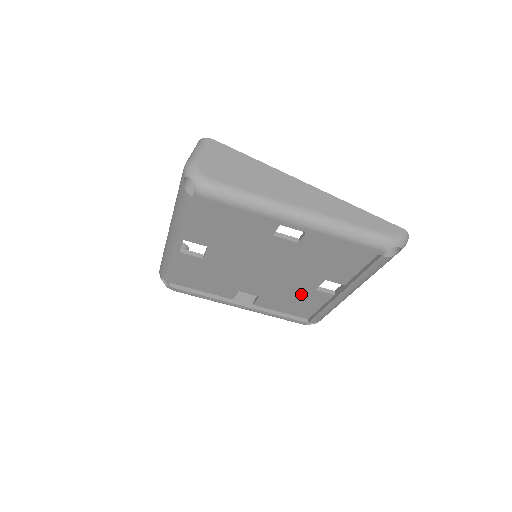
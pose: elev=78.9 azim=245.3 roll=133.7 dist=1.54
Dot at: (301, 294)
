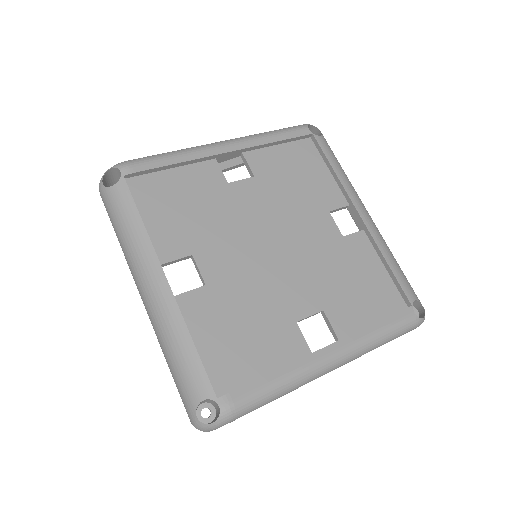
Dot at: (344, 259)
